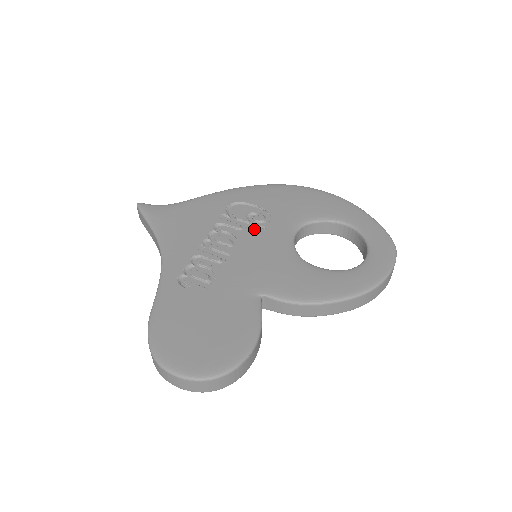
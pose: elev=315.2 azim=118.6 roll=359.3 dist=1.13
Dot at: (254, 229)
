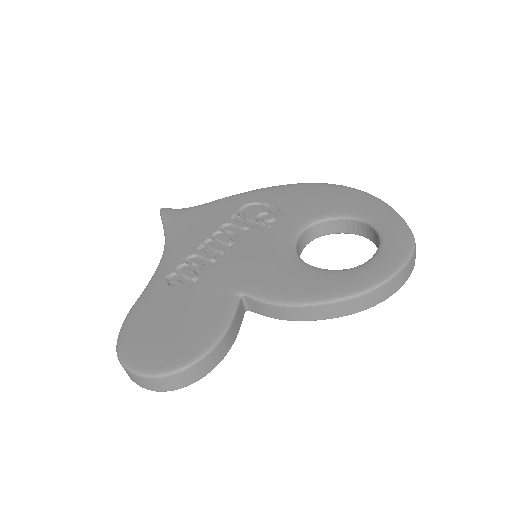
Dot at: (259, 228)
